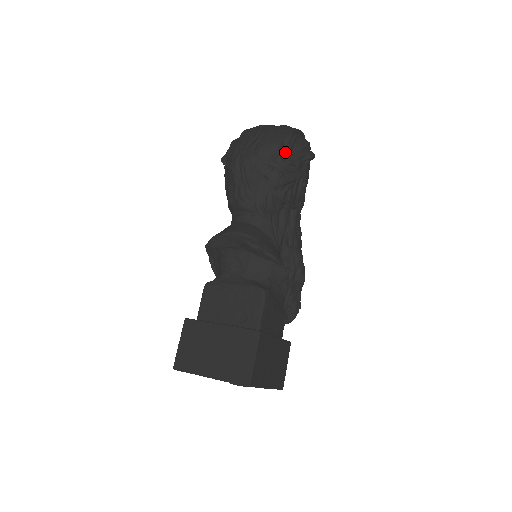
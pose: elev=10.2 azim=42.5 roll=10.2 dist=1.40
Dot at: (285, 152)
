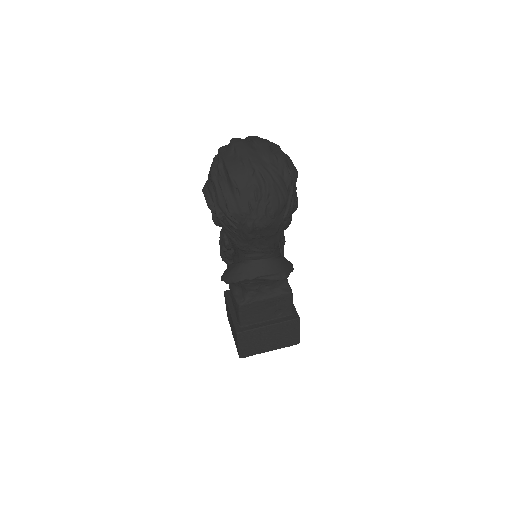
Dot at: (291, 201)
